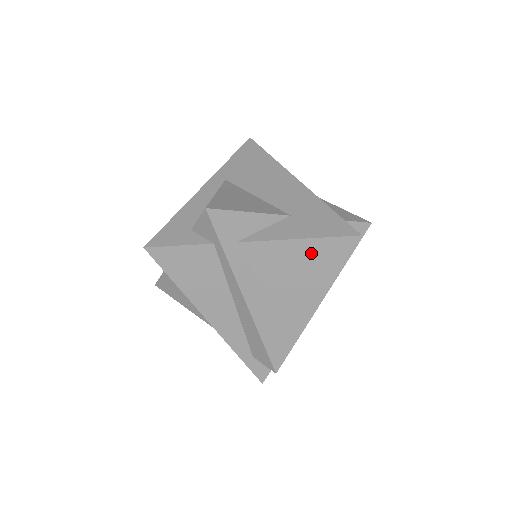
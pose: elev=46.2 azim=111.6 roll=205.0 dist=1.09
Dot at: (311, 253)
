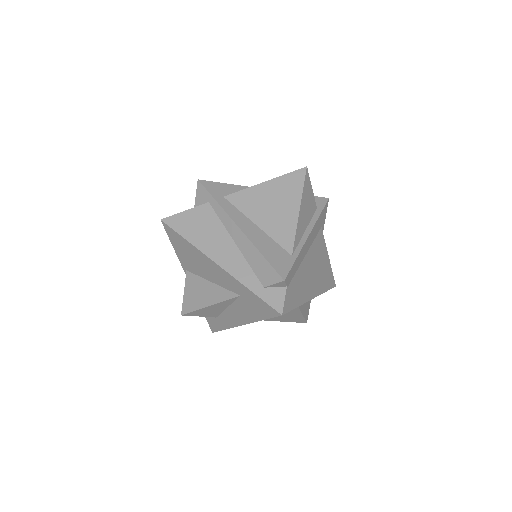
Dot at: (278, 188)
